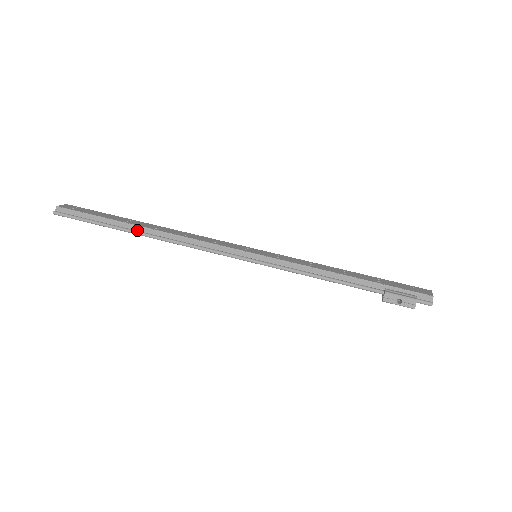
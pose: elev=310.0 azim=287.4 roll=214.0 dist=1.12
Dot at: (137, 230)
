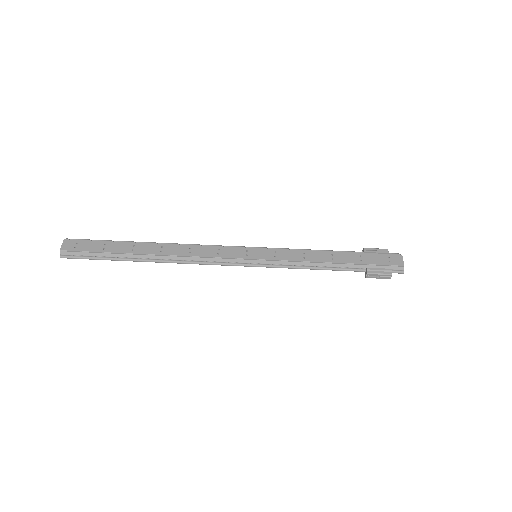
Dot at: (146, 258)
